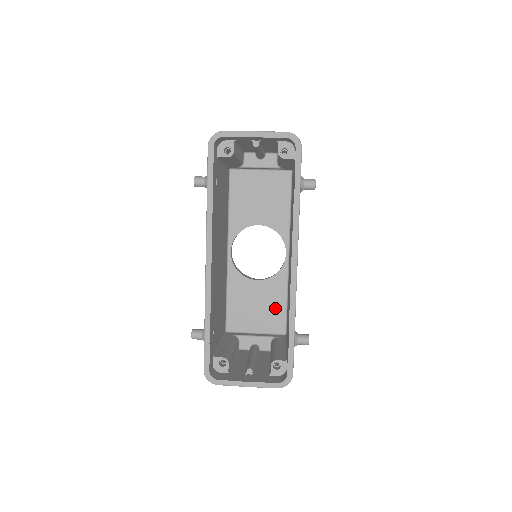
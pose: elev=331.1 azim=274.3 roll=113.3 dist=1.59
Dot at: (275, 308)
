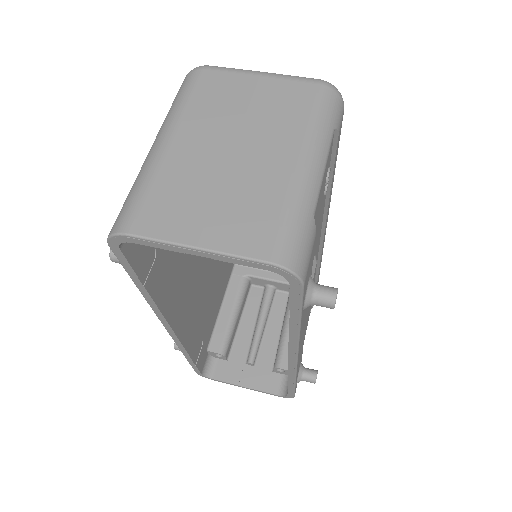
Dot at: occluded
